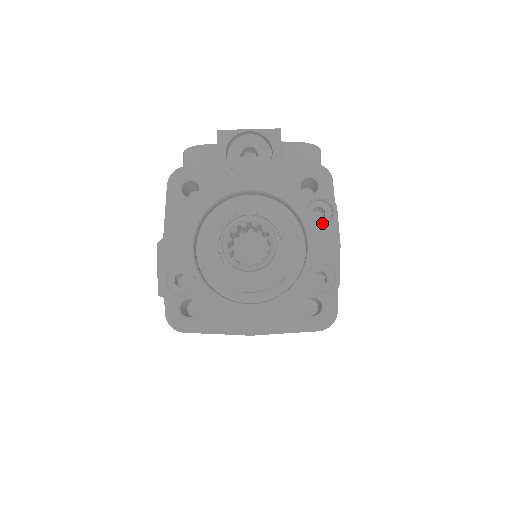
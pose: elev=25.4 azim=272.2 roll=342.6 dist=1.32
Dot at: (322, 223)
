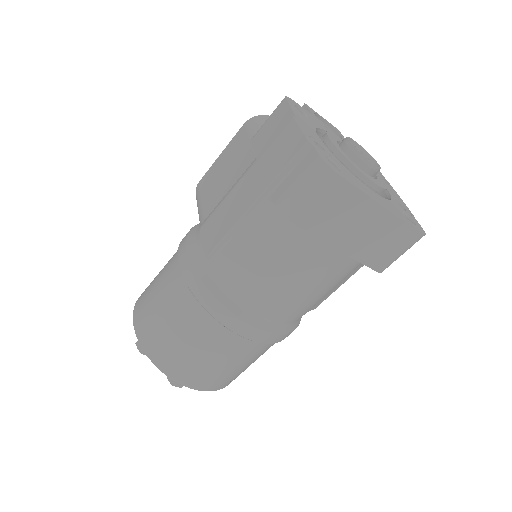
Dot at: occluded
